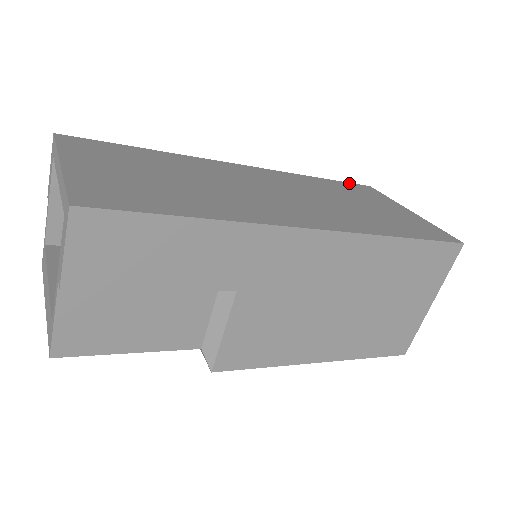
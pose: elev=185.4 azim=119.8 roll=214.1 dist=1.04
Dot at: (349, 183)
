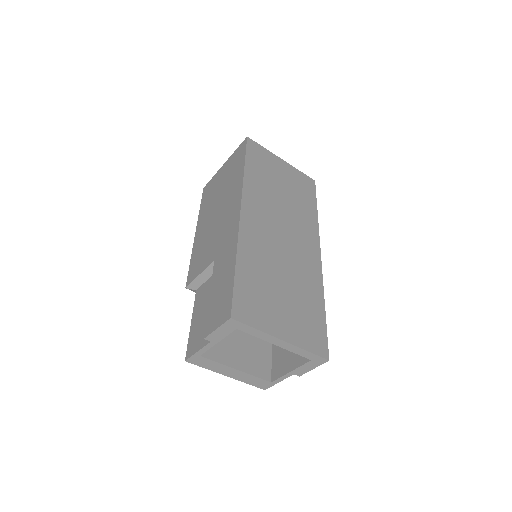
Dot at: (247, 150)
